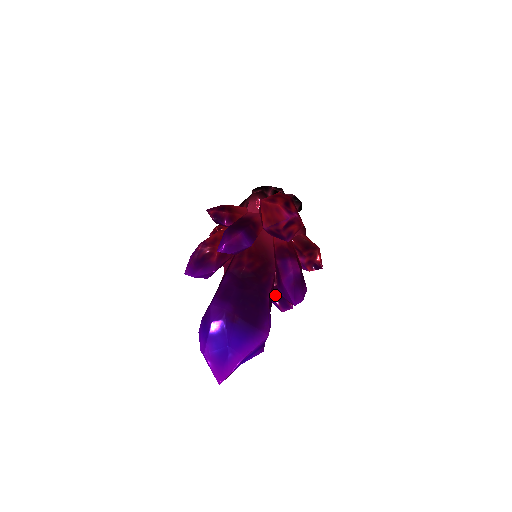
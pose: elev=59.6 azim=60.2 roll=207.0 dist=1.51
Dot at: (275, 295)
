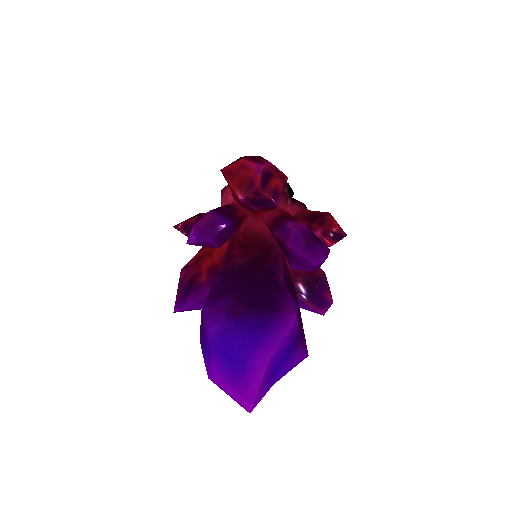
Dot at: (302, 295)
